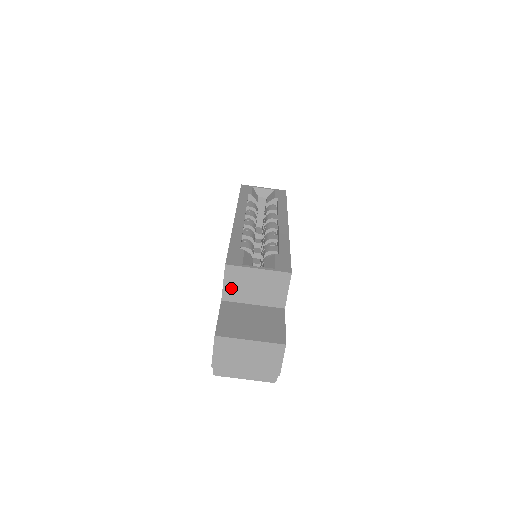
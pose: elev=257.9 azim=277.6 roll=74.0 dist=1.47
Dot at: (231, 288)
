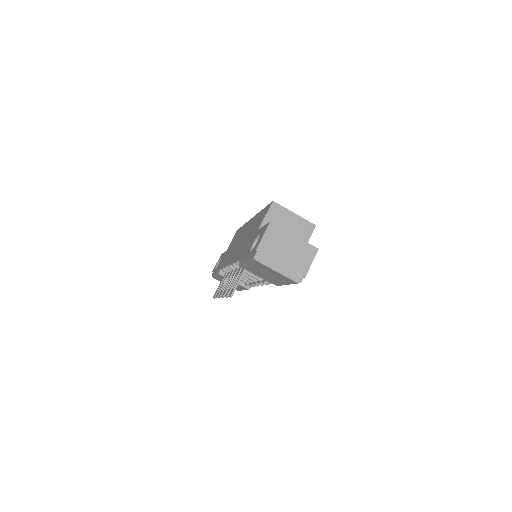
Dot at: occluded
